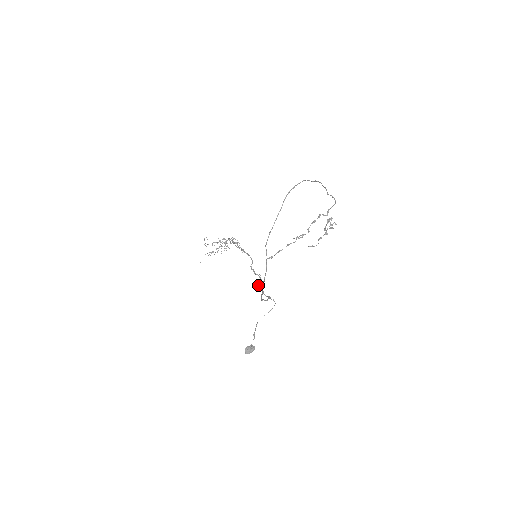
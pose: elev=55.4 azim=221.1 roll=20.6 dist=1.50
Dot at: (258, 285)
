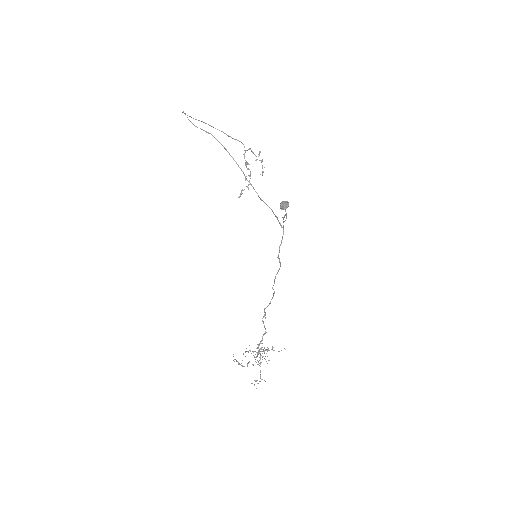
Dot at: (277, 257)
